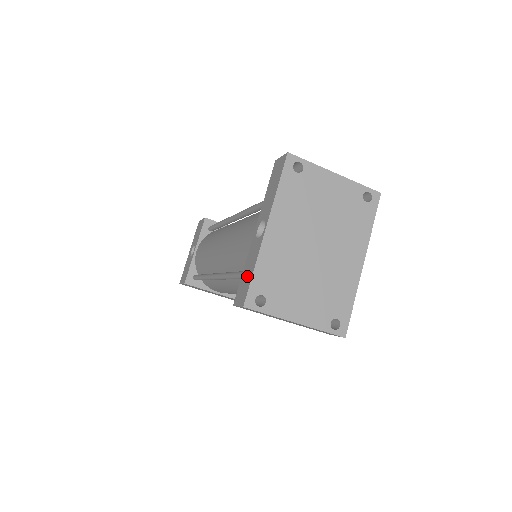
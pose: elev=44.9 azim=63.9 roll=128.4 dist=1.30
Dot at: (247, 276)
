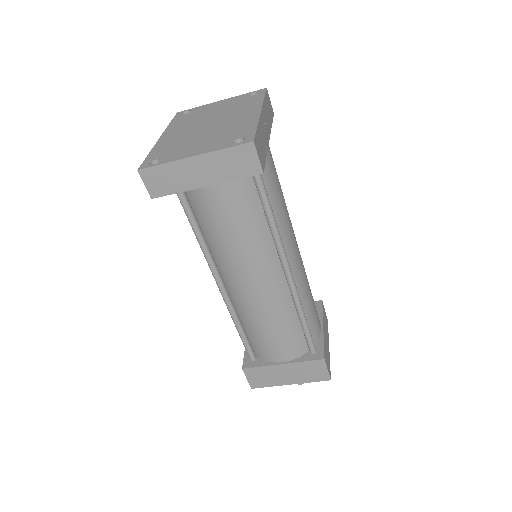
Dot at: occluded
